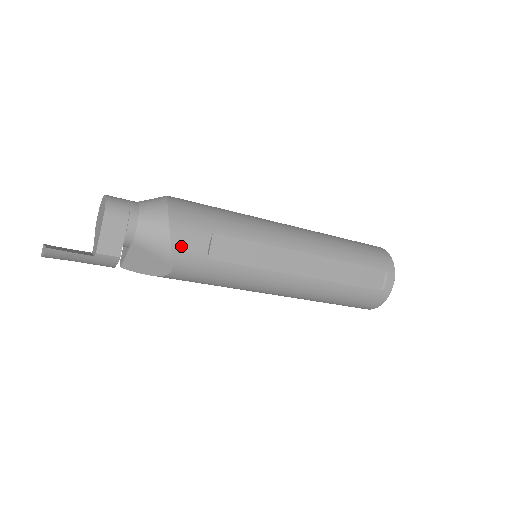
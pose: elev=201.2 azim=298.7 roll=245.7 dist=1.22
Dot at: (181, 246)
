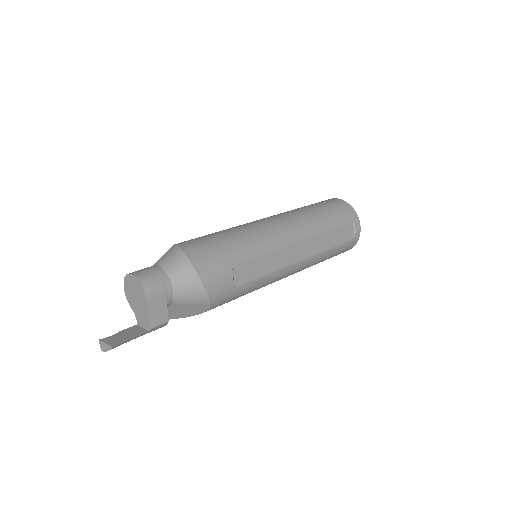
Dot at: (214, 290)
